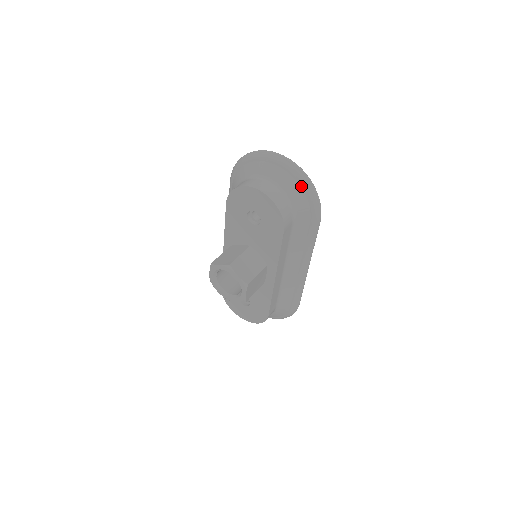
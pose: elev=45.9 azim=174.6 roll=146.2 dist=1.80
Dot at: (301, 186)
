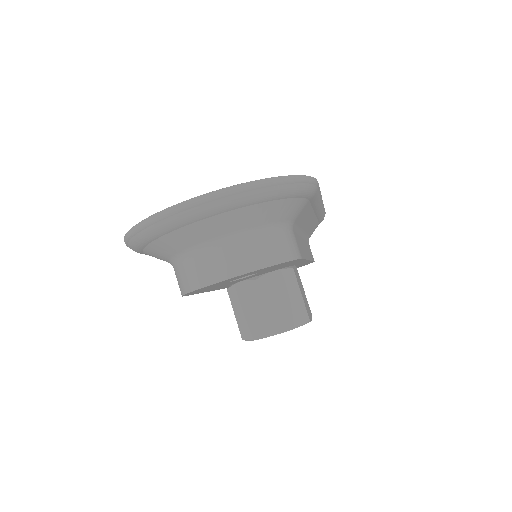
Dot at: (269, 201)
